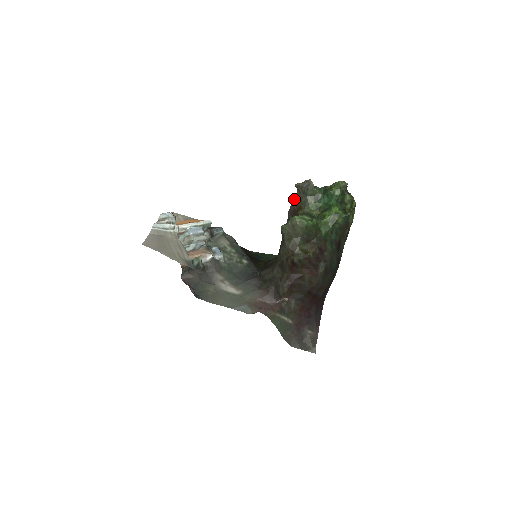
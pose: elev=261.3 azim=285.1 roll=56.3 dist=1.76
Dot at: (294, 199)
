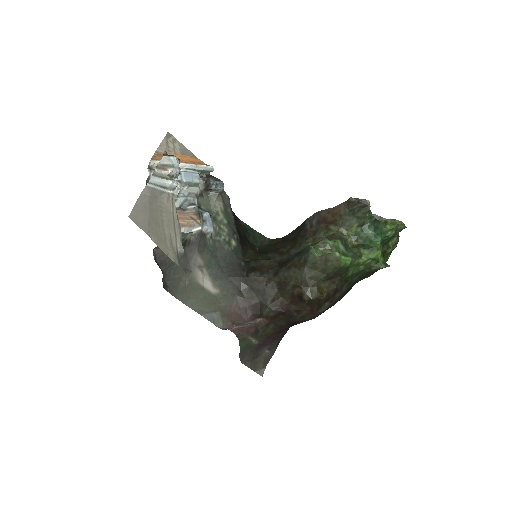
Dot at: occluded
